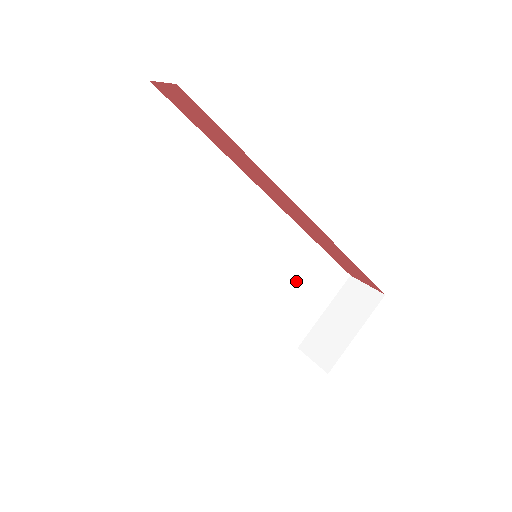
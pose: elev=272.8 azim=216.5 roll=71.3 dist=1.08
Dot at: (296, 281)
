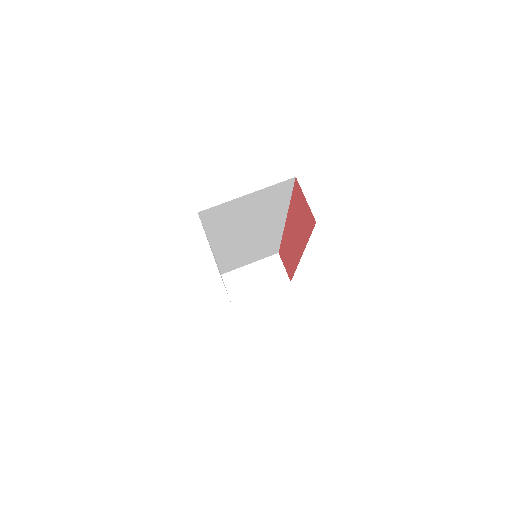
Dot at: (253, 252)
